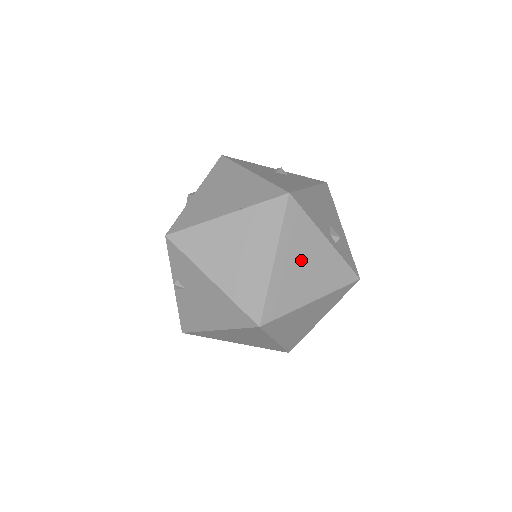
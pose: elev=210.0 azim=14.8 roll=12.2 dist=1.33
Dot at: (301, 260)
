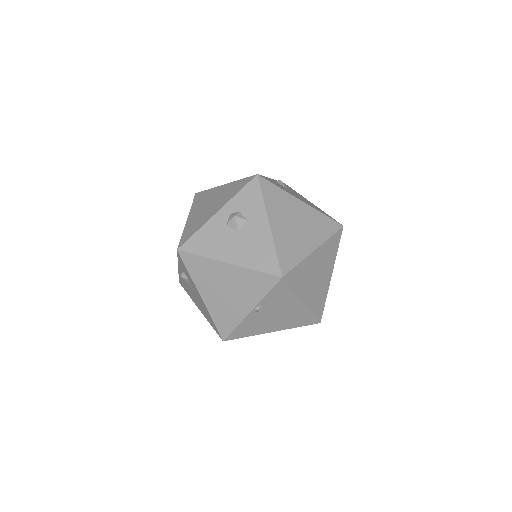
Dot at: occluded
